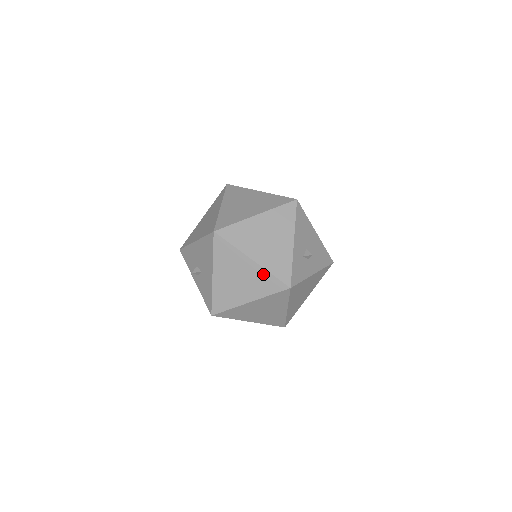
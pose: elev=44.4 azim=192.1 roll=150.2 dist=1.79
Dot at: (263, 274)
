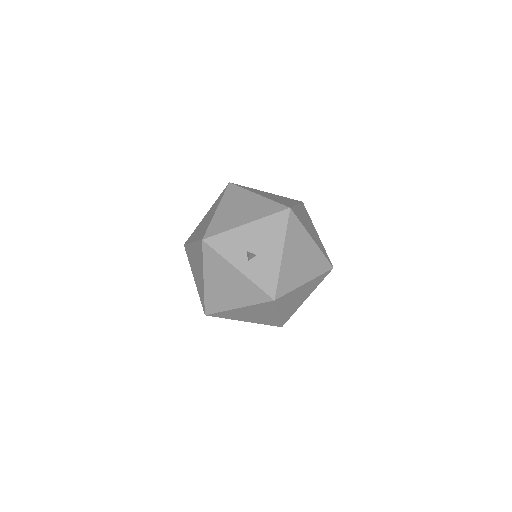
Dot at: (318, 254)
